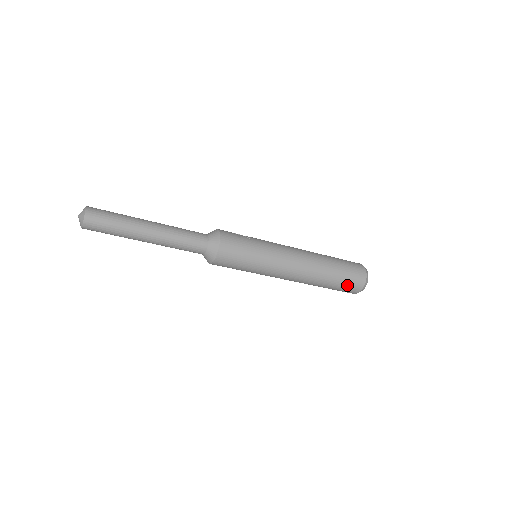
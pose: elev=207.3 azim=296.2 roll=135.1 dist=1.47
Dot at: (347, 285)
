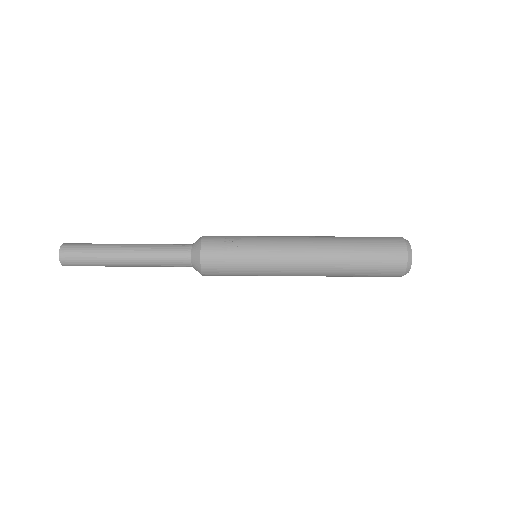
Dot at: (379, 275)
